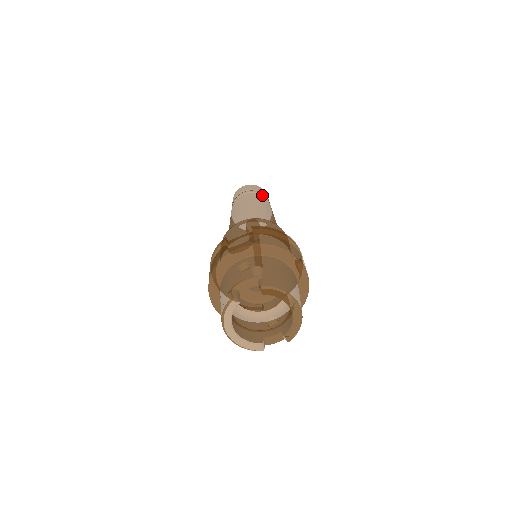
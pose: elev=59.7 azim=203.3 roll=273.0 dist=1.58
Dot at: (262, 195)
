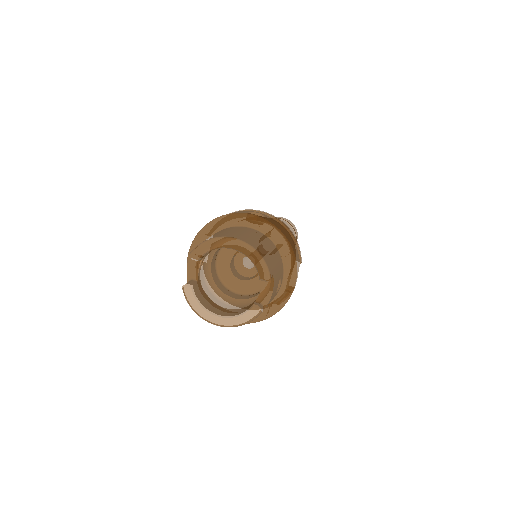
Dot at: occluded
